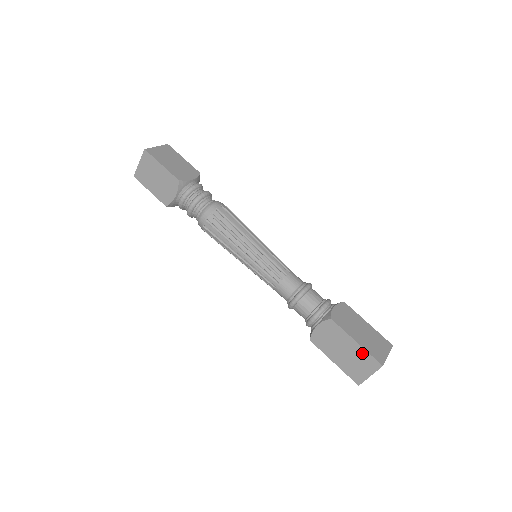
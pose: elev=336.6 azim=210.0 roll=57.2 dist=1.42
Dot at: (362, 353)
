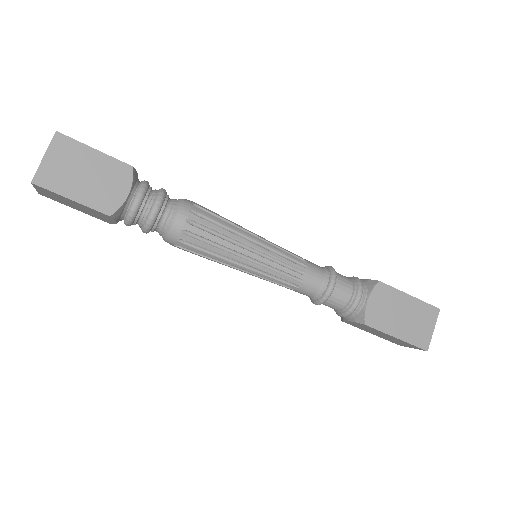
Dot at: (404, 342)
